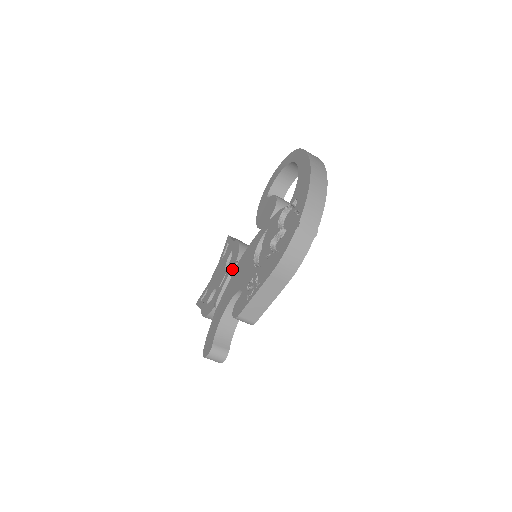
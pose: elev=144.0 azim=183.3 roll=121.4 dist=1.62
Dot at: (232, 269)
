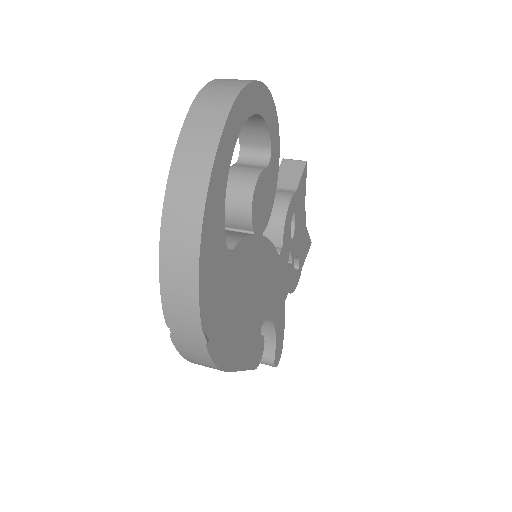
Dot at: occluded
